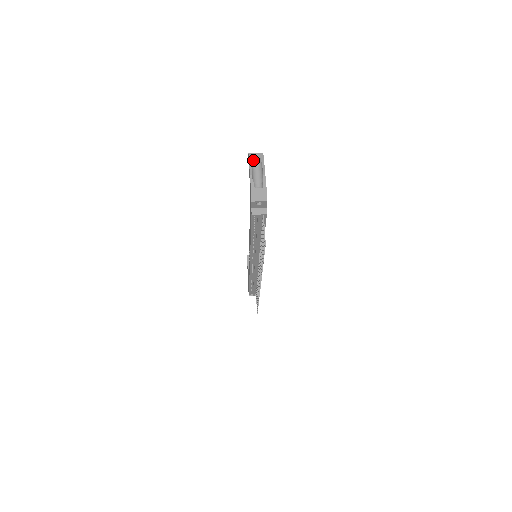
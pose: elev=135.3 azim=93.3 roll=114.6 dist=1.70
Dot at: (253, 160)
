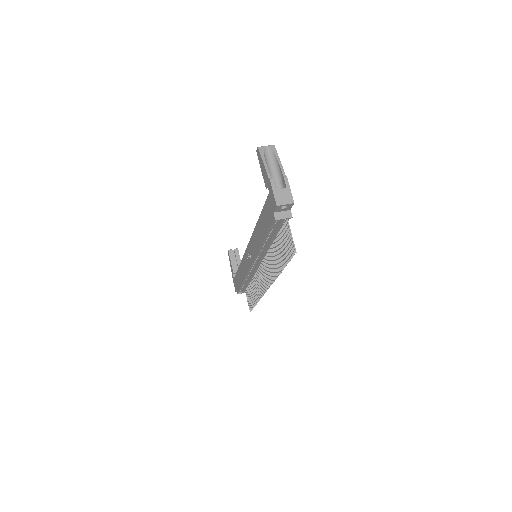
Dot at: (265, 155)
